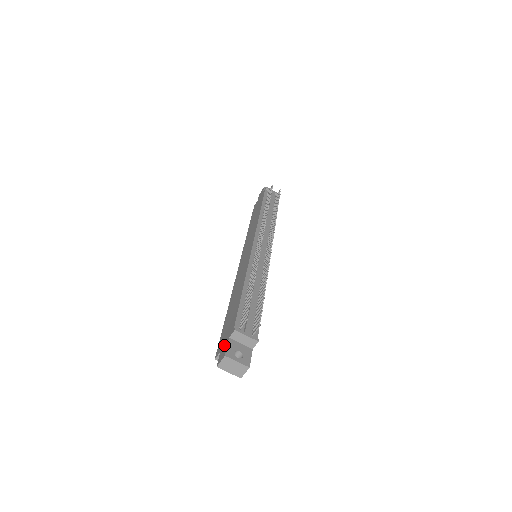
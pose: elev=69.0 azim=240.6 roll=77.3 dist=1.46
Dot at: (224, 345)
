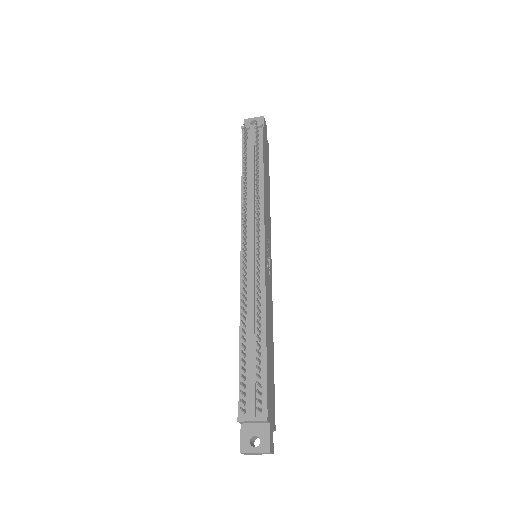
Dot at: occluded
